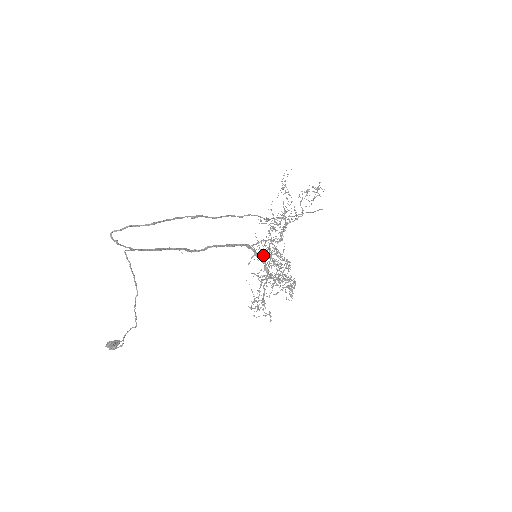
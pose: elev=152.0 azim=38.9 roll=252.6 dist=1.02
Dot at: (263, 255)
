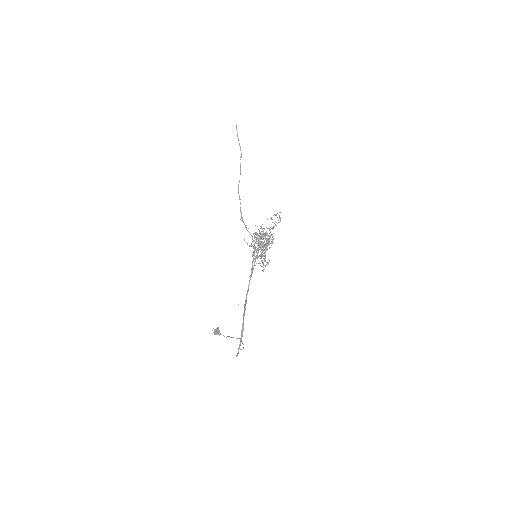
Dot at: occluded
